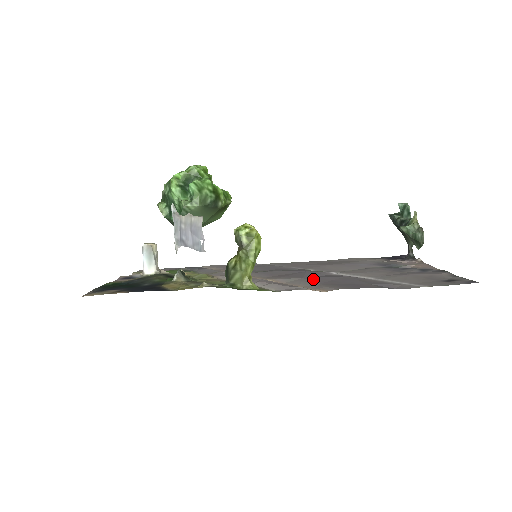
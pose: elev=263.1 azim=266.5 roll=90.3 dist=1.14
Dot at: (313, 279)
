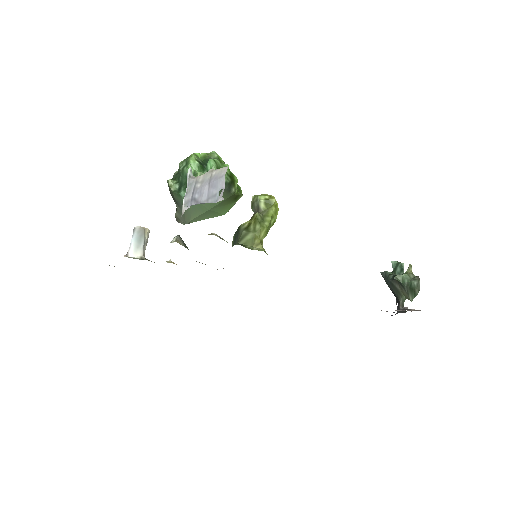
Dot at: occluded
